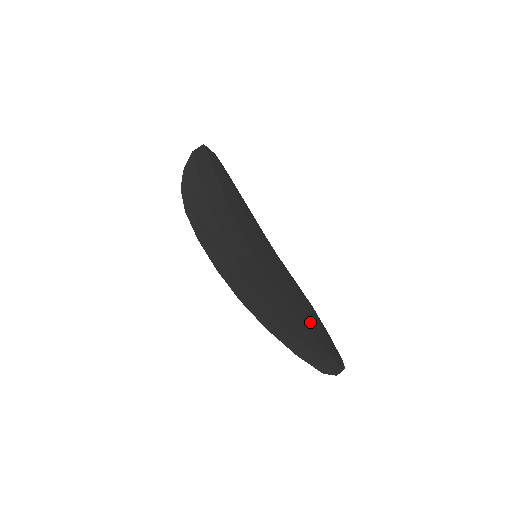
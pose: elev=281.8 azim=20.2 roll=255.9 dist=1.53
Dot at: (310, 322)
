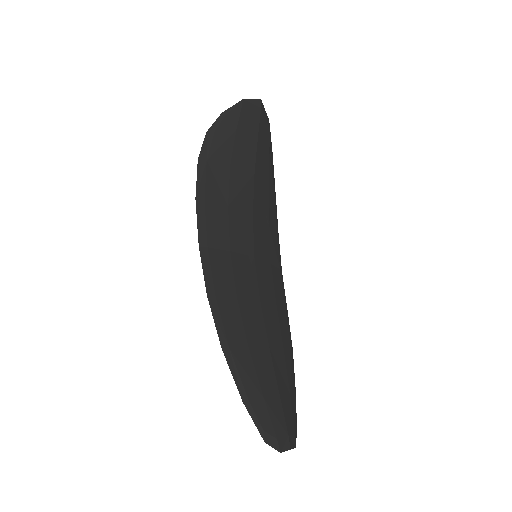
Dot at: (281, 367)
